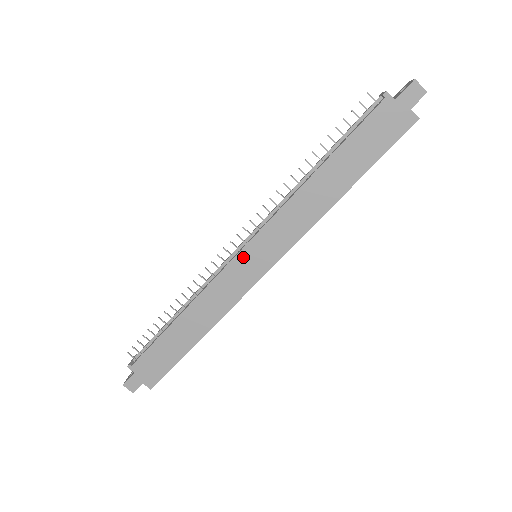
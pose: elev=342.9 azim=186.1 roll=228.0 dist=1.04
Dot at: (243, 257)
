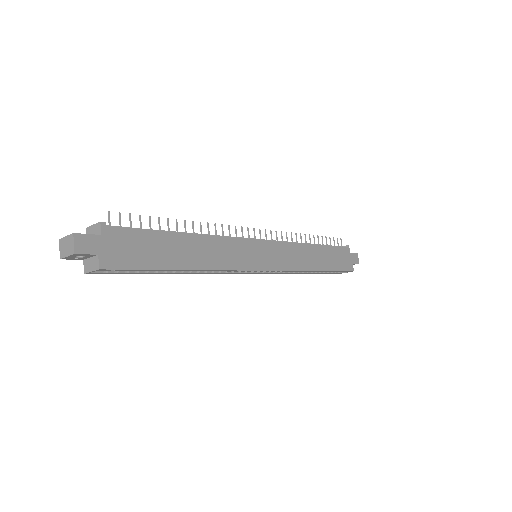
Dot at: (258, 245)
